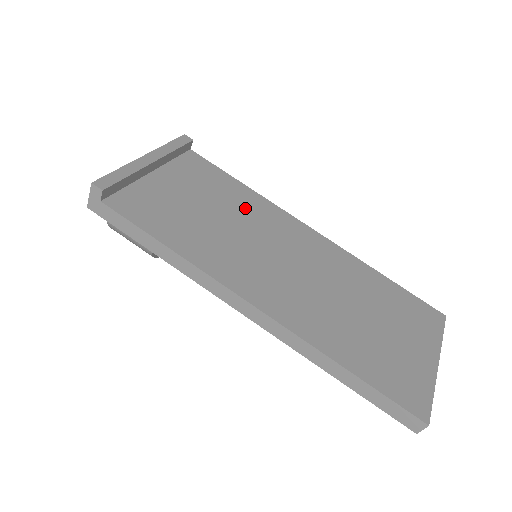
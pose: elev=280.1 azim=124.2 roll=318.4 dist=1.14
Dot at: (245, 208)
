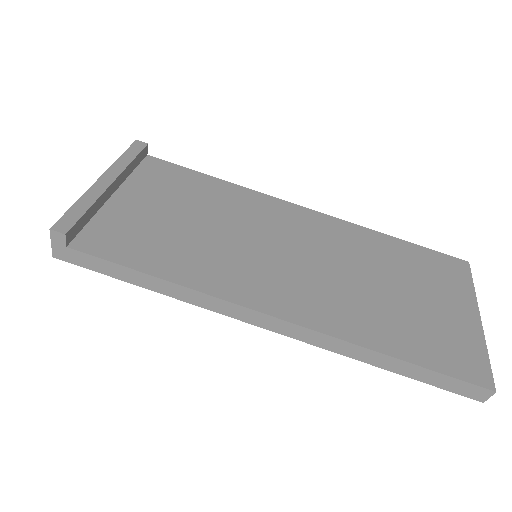
Dot at: (228, 205)
